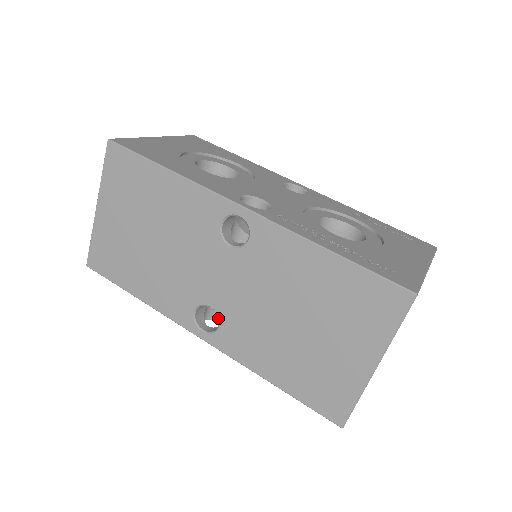
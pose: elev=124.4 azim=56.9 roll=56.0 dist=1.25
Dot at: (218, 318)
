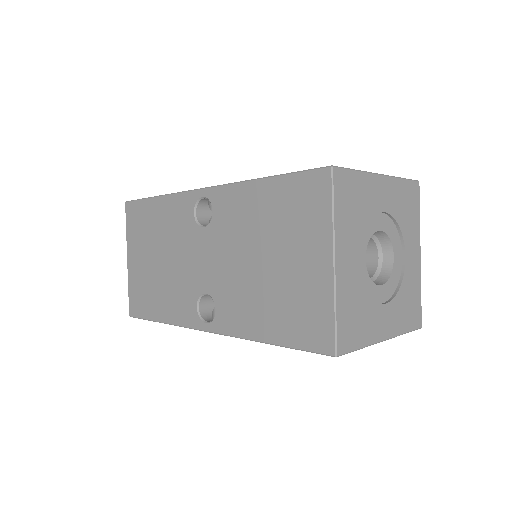
Dot at: (214, 301)
